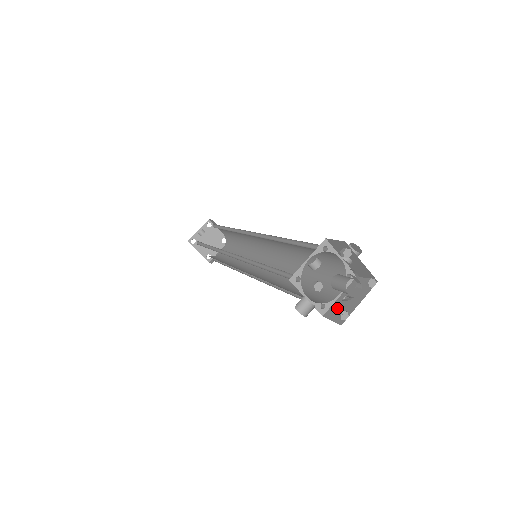
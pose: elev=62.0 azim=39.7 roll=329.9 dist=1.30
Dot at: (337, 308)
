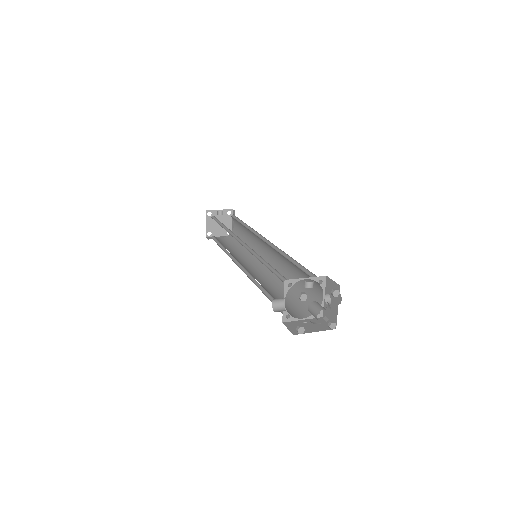
Dot at: (296, 324)
